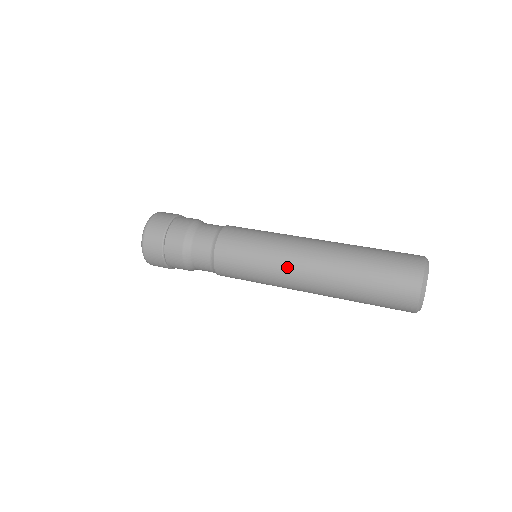
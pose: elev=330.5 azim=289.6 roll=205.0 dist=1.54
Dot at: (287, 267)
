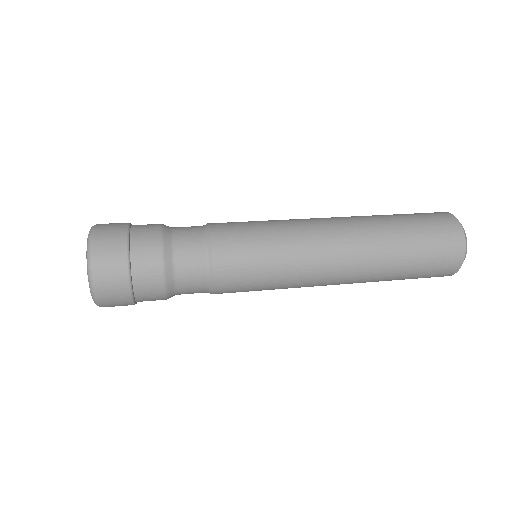
Dot at: (314, 281)
